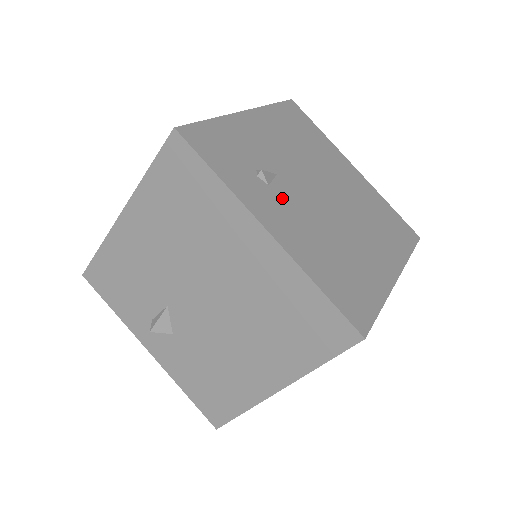
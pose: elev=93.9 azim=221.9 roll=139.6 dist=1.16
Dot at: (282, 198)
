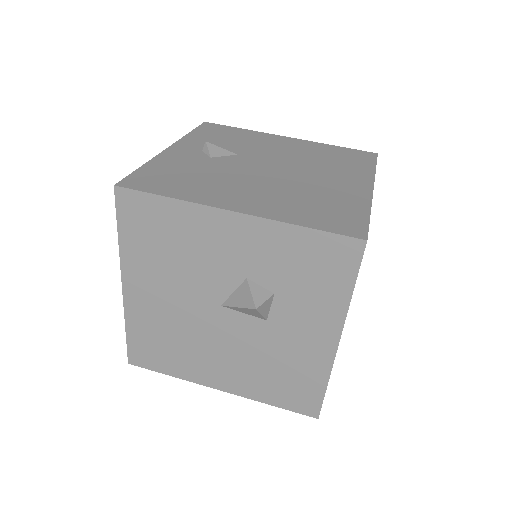
Dot at: occluded
